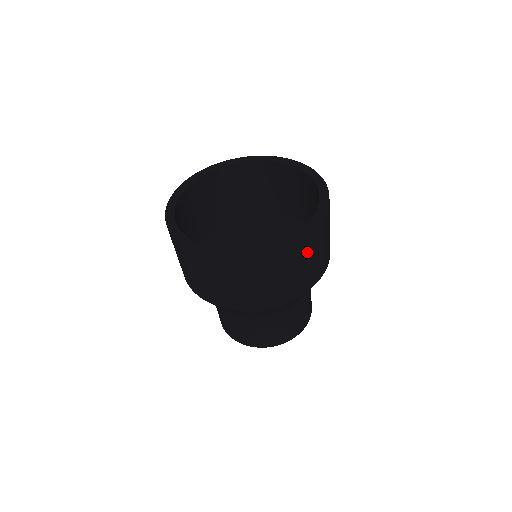
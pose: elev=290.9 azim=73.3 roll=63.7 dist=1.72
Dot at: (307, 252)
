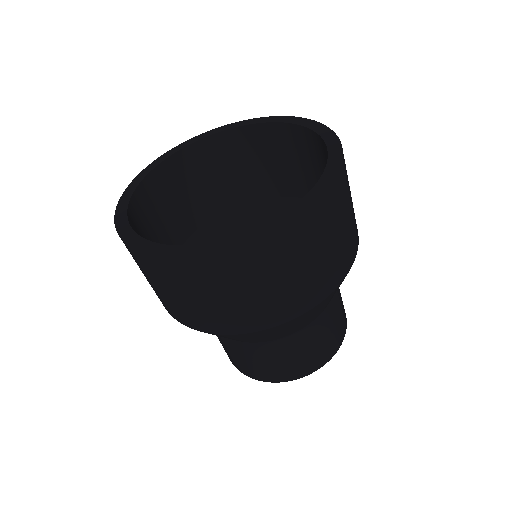
Dot at: (320, 232)
